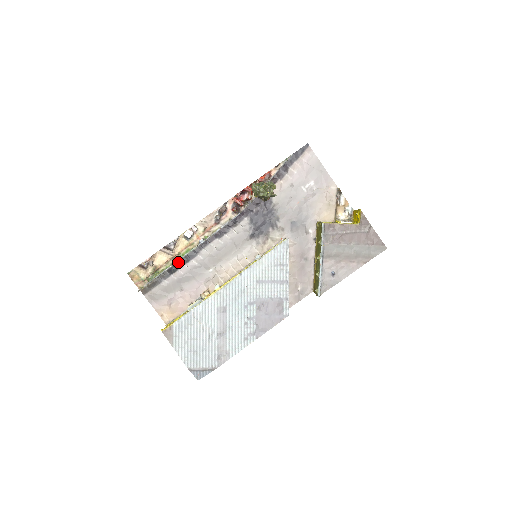
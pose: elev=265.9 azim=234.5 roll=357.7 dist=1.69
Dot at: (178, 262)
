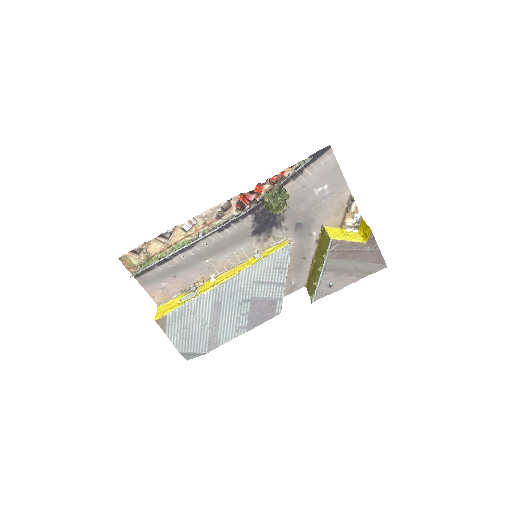
Dot at: (173, 251)
